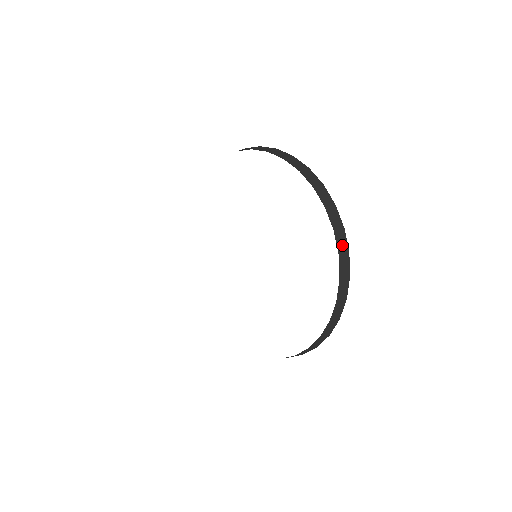
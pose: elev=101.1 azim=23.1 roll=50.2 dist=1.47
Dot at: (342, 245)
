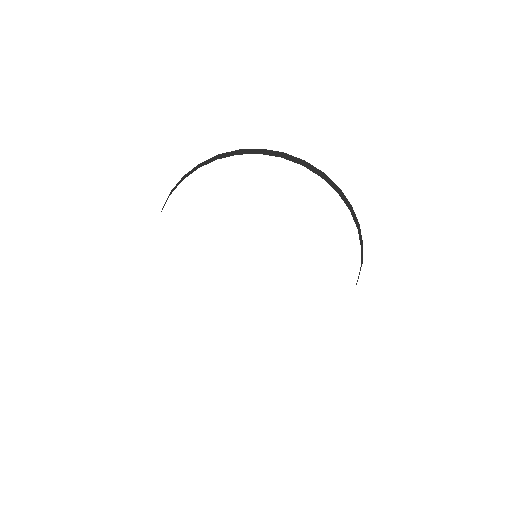
Dot at: (346, 202)
